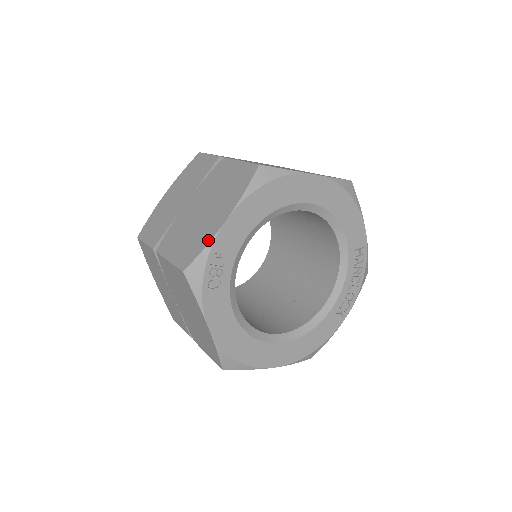
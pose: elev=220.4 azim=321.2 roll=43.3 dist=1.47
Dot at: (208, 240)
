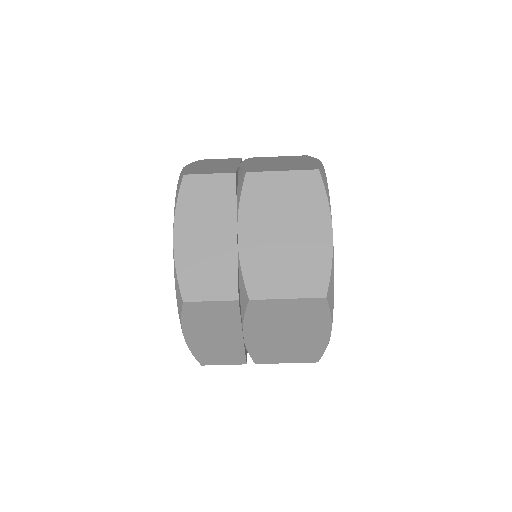
Dot at: (329, 257)
